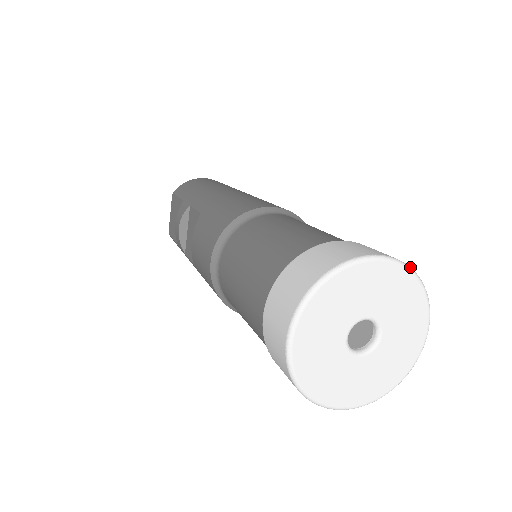
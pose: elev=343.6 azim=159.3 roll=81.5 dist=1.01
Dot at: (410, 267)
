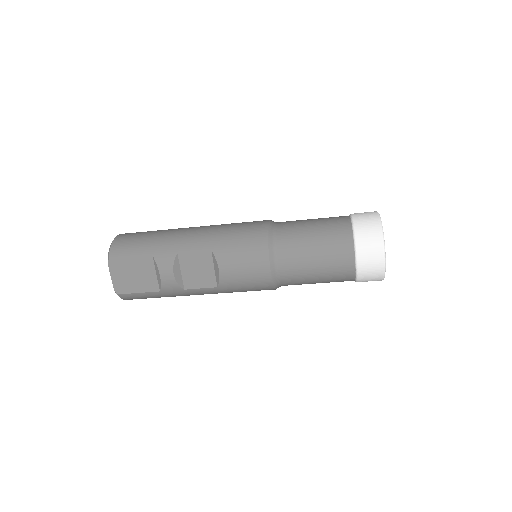
Dot at: occluded
